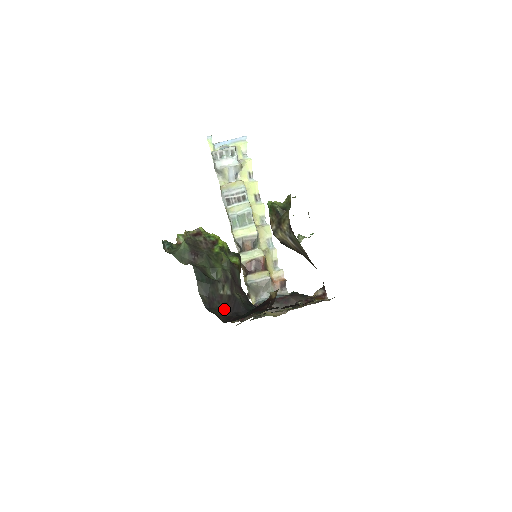
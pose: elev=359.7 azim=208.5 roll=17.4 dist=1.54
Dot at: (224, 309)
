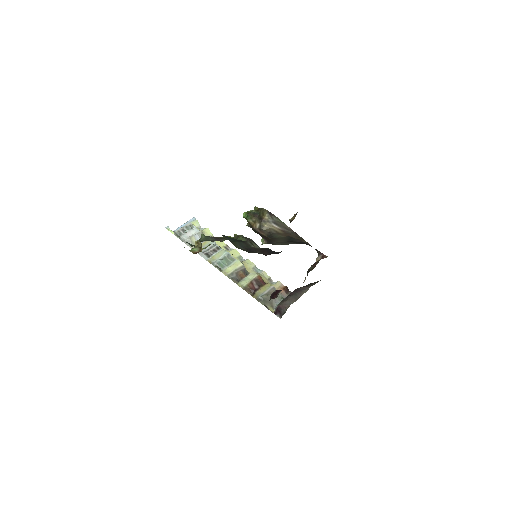
Dot at: (263, 254)
